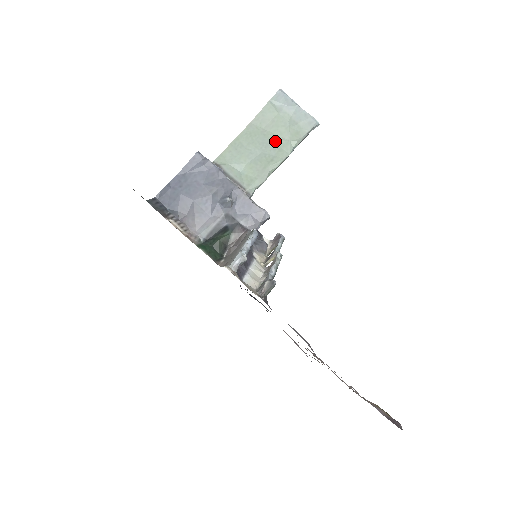
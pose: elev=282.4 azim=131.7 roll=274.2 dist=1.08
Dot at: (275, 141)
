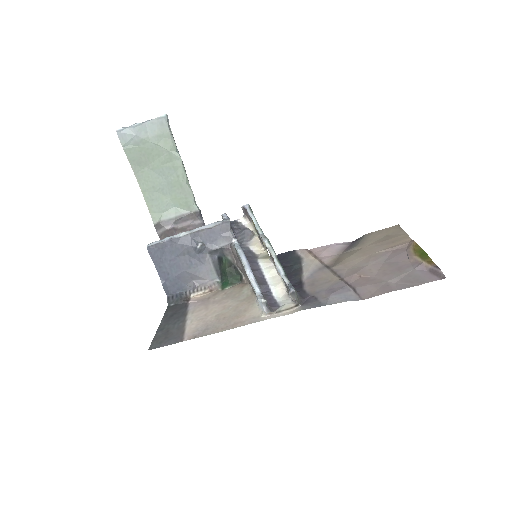
Dot at: (162, 164)
